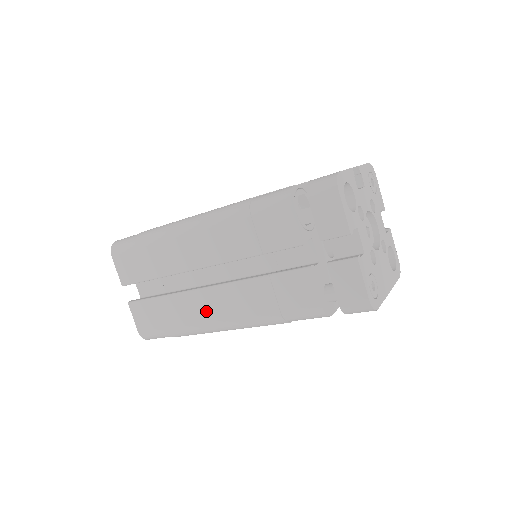
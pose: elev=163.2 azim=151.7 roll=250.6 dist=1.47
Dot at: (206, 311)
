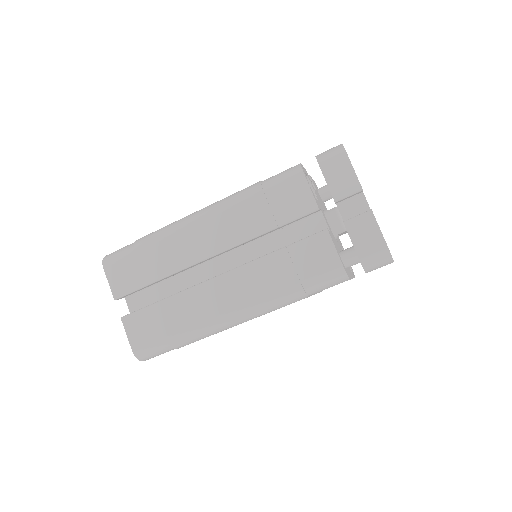
Dot at: (217, 302)
